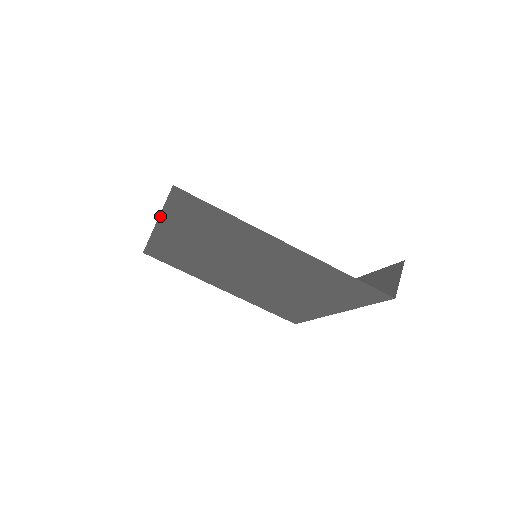
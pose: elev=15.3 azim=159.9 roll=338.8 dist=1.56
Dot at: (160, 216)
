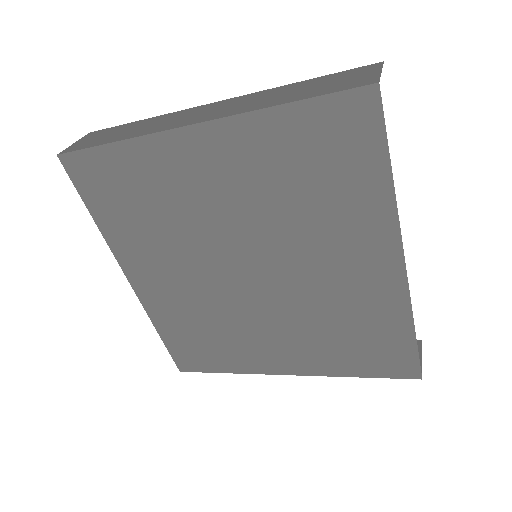
Dot at: (241, 115)
